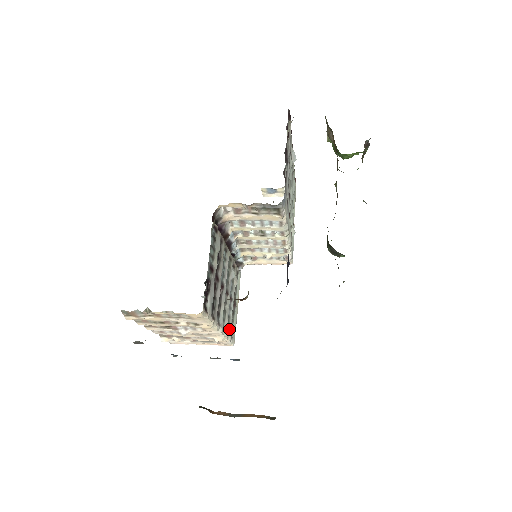
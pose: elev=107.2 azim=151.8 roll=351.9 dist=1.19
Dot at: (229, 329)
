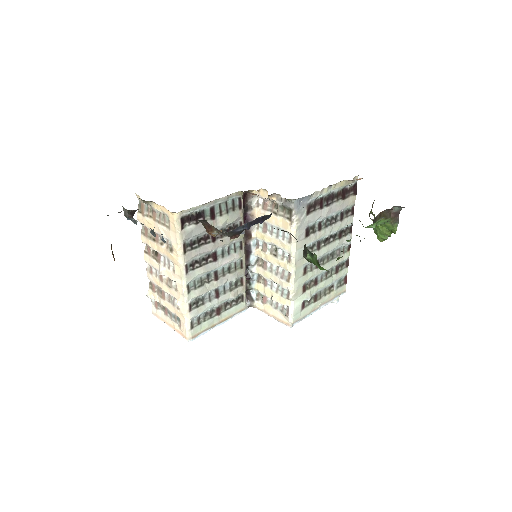
Dot at: (195, 310)
